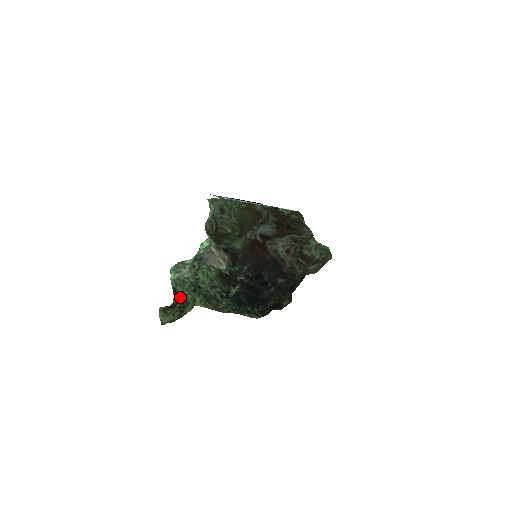
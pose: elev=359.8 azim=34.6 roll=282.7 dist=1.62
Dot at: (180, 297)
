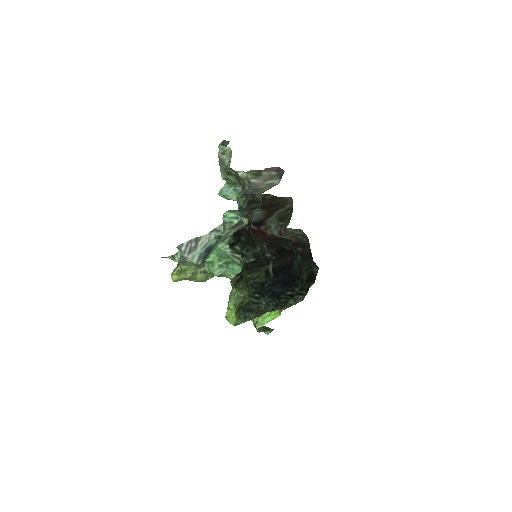
Dot at: (242, 263)
